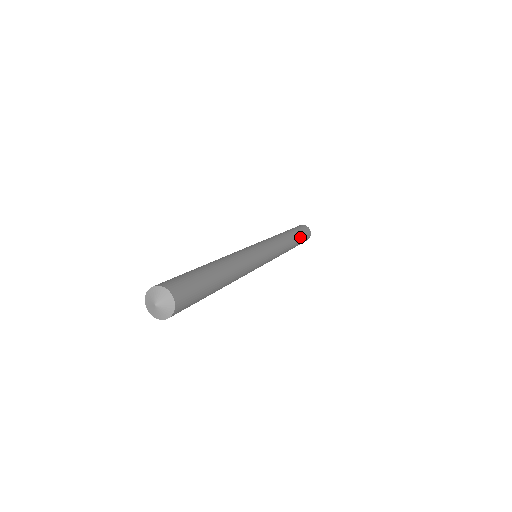
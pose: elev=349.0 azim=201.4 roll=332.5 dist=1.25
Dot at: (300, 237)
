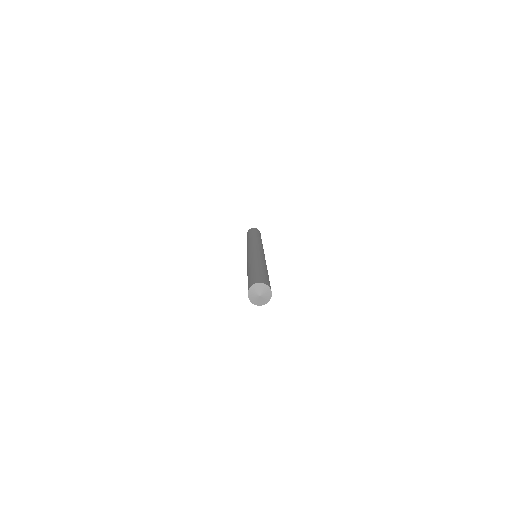
Dot at: occluded
